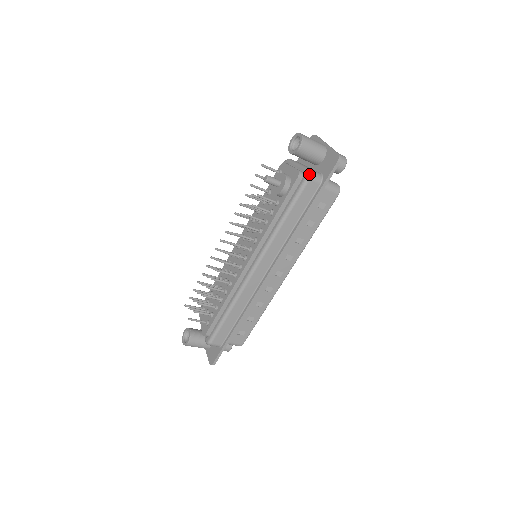
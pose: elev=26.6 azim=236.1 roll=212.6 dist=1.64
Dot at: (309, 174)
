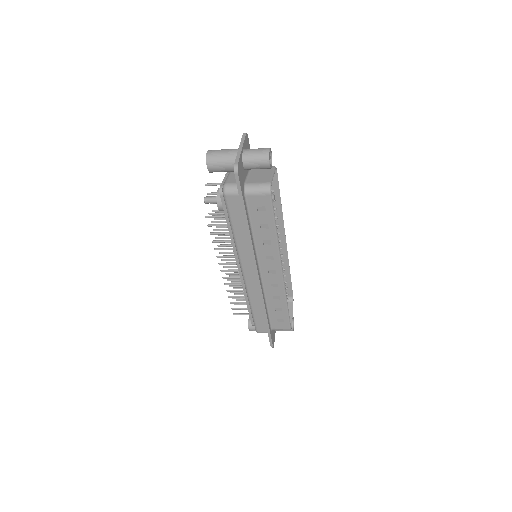
Dot at: (223, 191)
